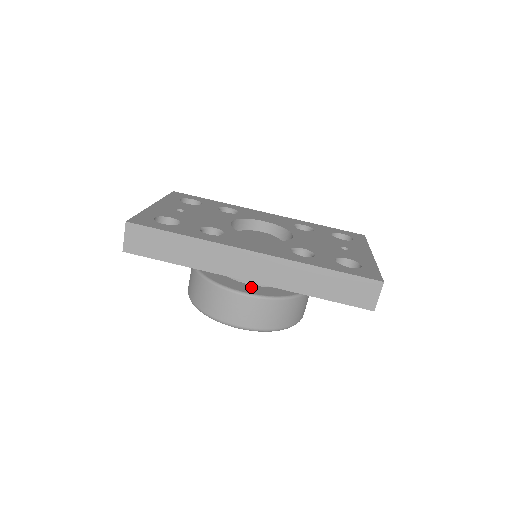
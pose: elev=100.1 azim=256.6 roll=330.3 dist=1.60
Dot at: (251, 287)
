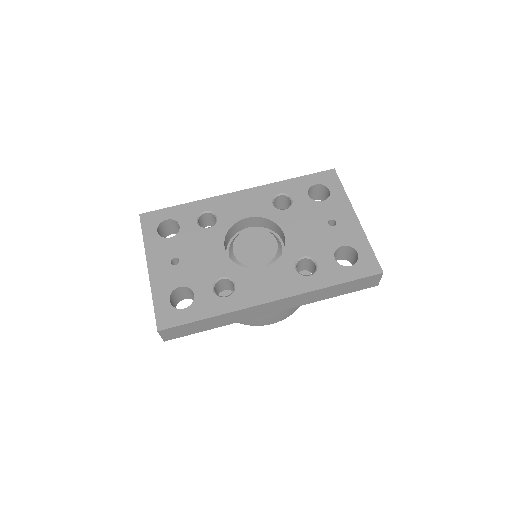
Dot at: occluded
